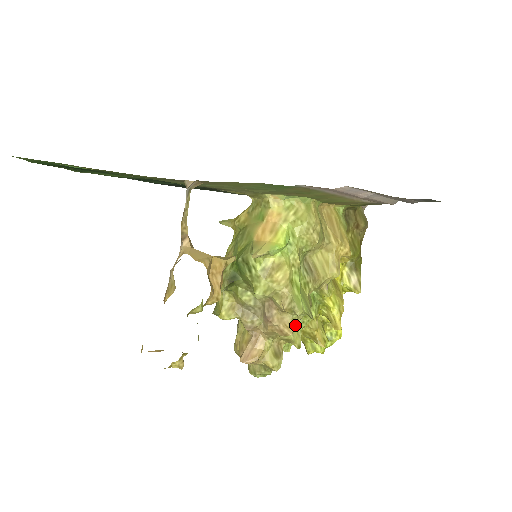
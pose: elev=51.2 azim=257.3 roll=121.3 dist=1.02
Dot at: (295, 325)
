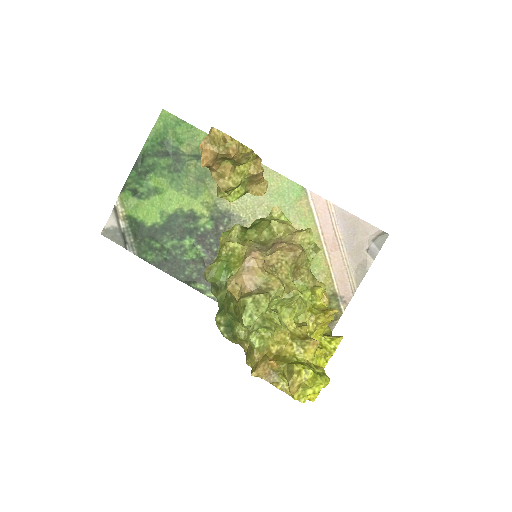
Dot at: (303, 251)
